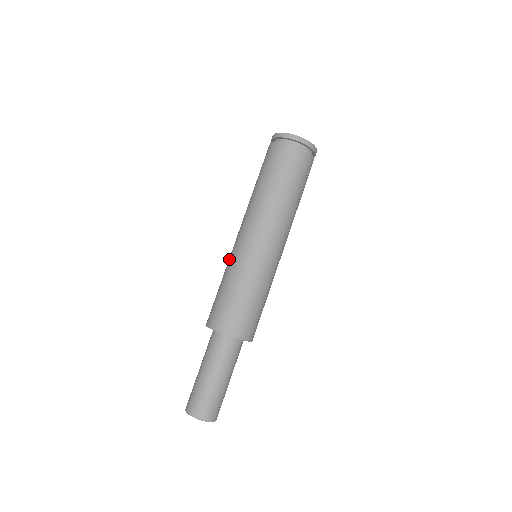
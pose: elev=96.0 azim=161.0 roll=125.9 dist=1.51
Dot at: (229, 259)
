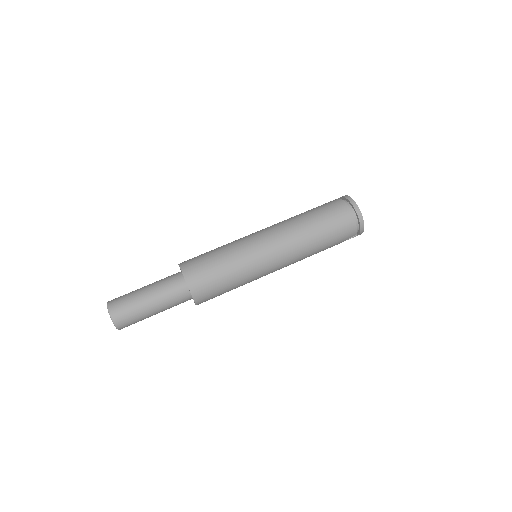
Dot at: occluded
